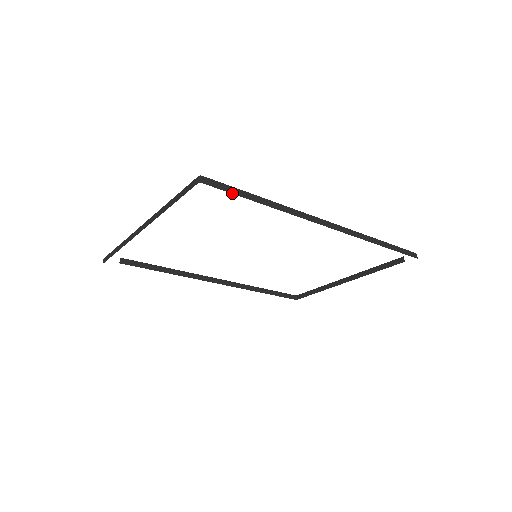
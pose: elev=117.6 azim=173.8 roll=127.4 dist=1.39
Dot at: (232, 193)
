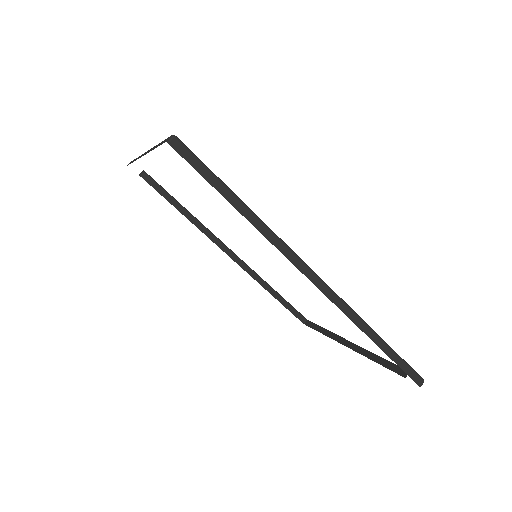
Dot at: (203, 176)
